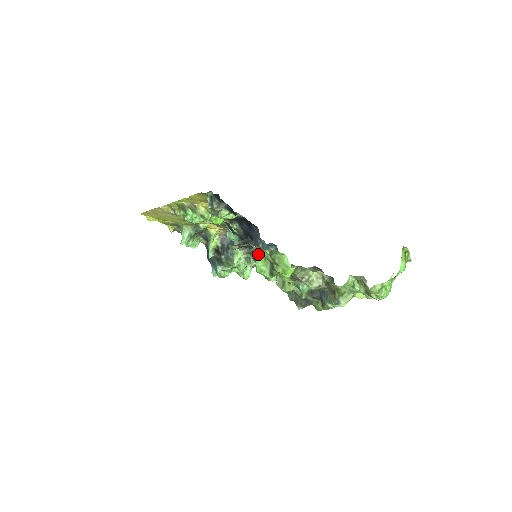
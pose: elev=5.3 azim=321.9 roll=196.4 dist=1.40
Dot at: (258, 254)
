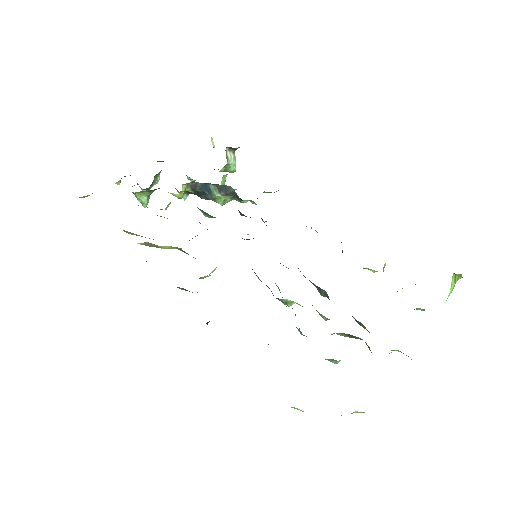
Dot at: occluded
